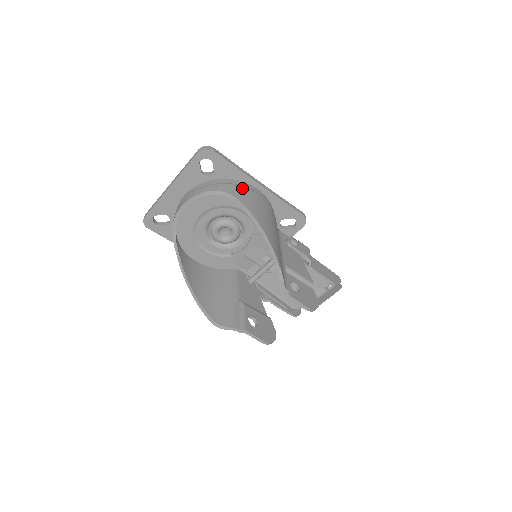
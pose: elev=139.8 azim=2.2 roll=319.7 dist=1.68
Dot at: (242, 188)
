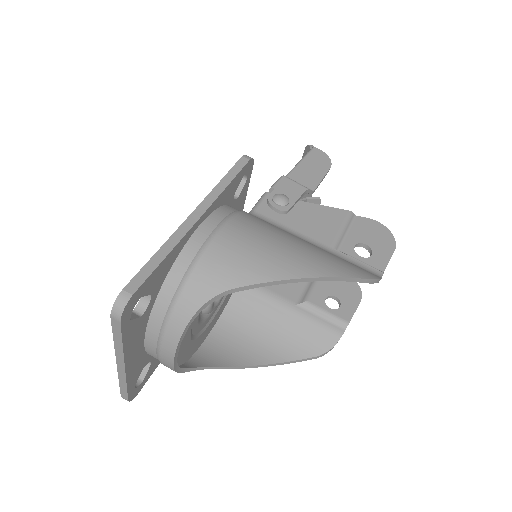
Dot at: (206, 261)
